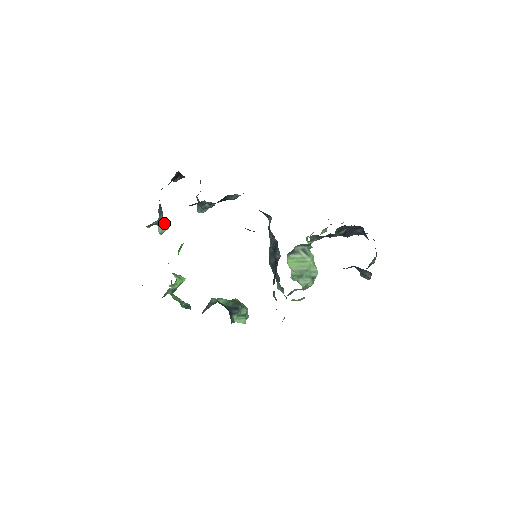
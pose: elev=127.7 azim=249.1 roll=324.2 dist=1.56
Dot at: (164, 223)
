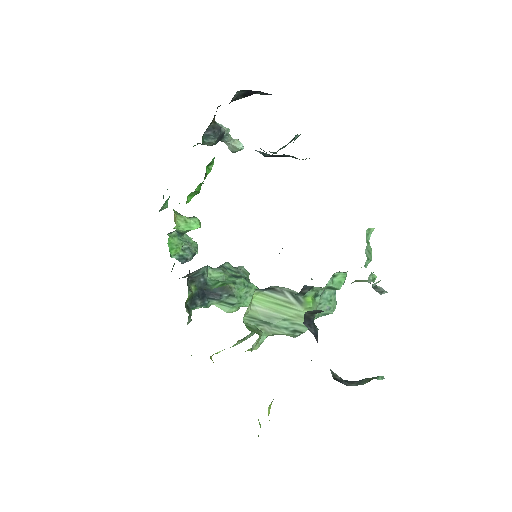
Dot at: (236, 142)
